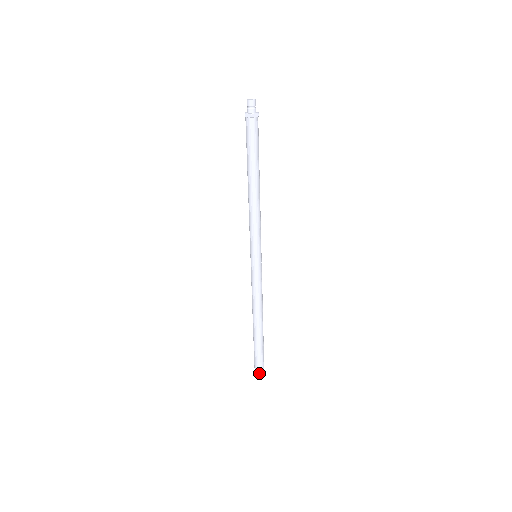
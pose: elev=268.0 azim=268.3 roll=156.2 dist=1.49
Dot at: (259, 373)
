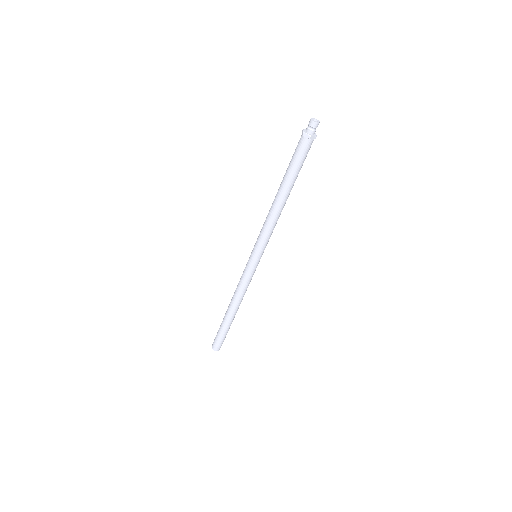
Dot at: (216, 349)
